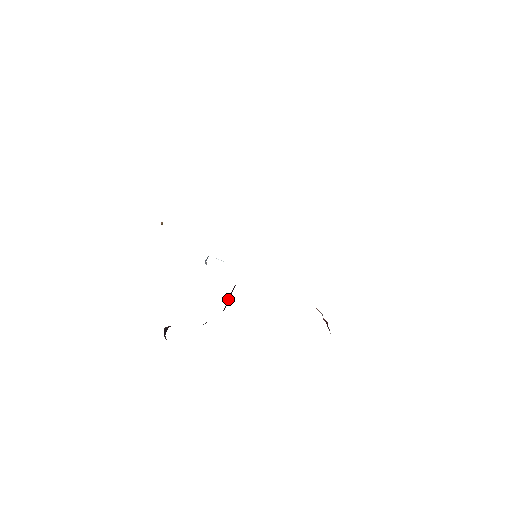
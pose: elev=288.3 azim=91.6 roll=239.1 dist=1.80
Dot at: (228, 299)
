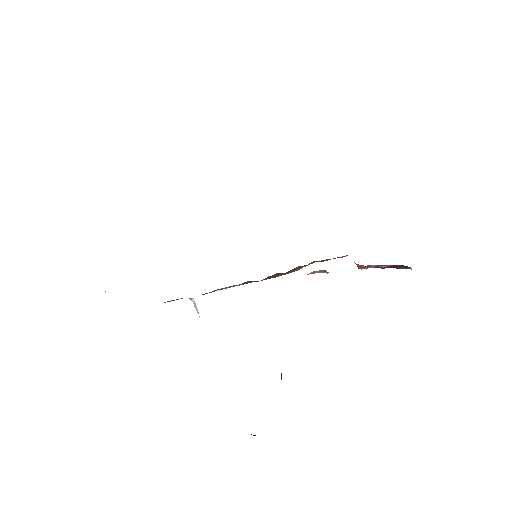
Dot at: occluded
